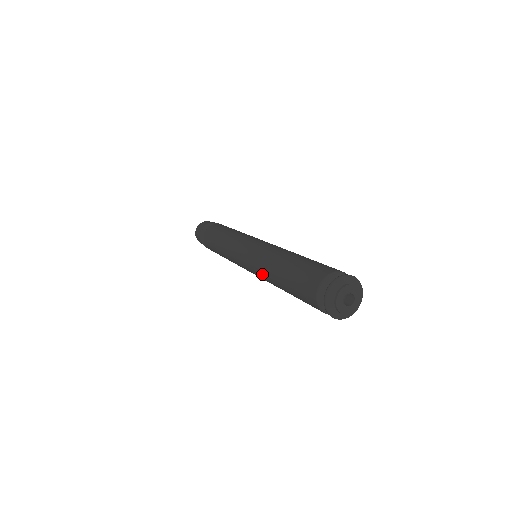
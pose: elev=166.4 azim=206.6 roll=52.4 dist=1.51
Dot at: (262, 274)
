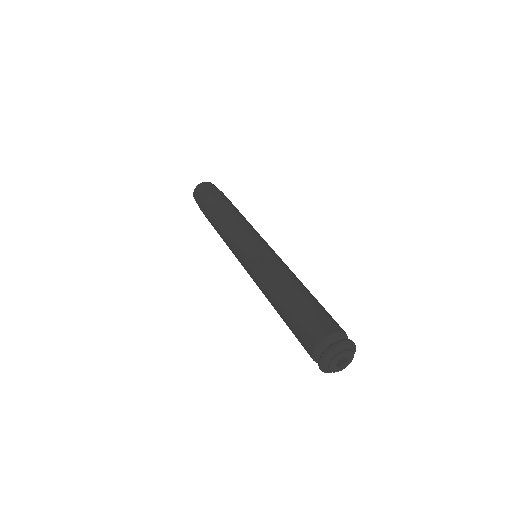
Dot at: (264, 278)
